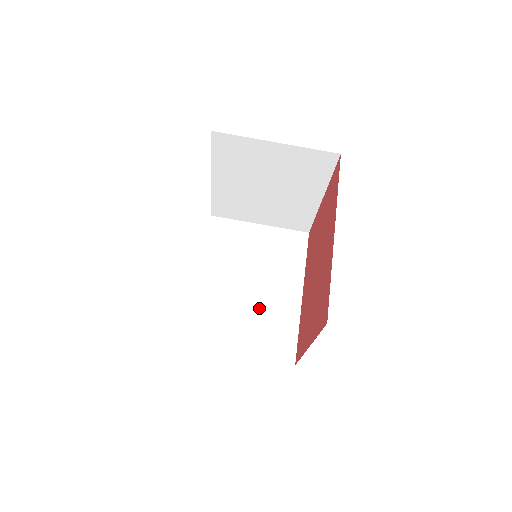
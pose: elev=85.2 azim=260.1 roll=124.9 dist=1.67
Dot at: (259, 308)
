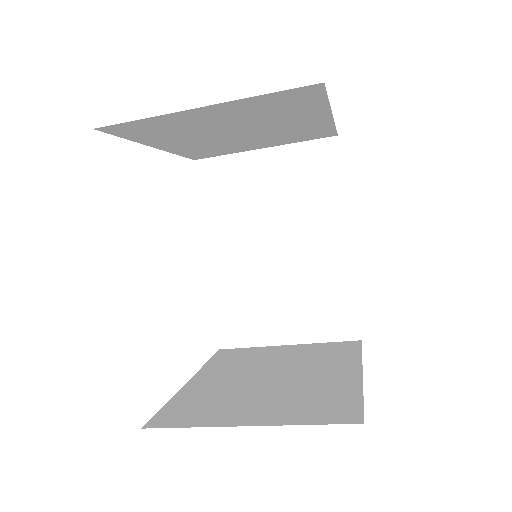
Dot at: (296, 277)
